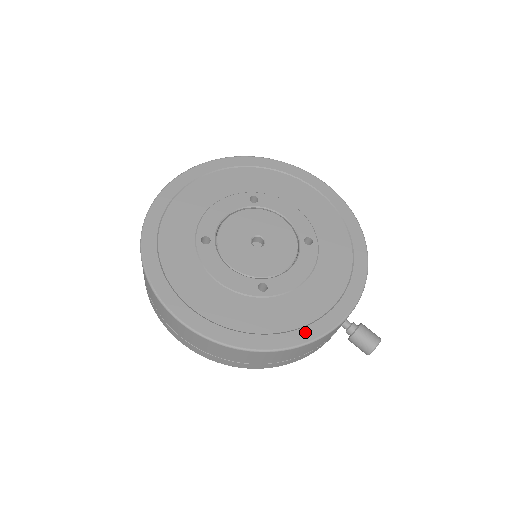
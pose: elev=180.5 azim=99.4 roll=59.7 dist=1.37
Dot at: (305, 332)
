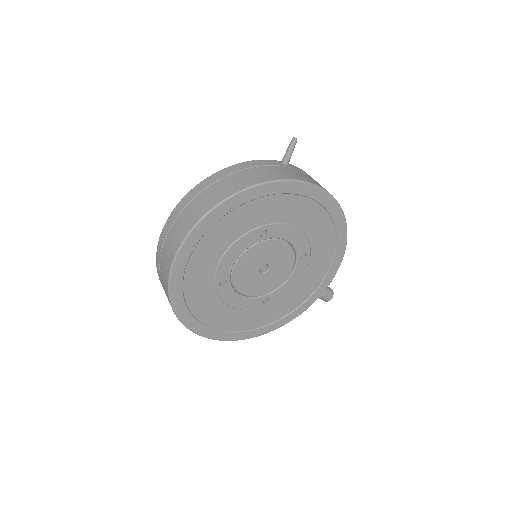
Dot at: (290, 317)
